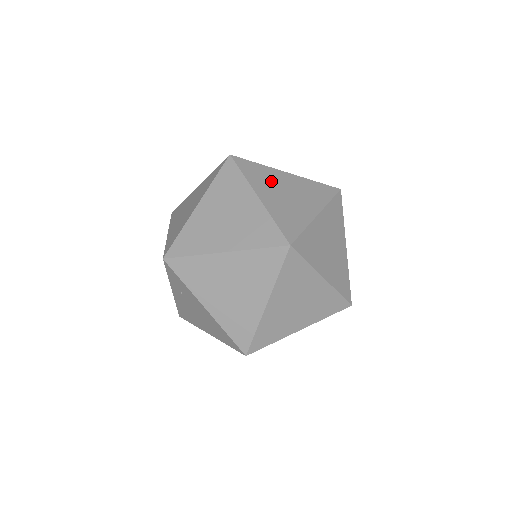
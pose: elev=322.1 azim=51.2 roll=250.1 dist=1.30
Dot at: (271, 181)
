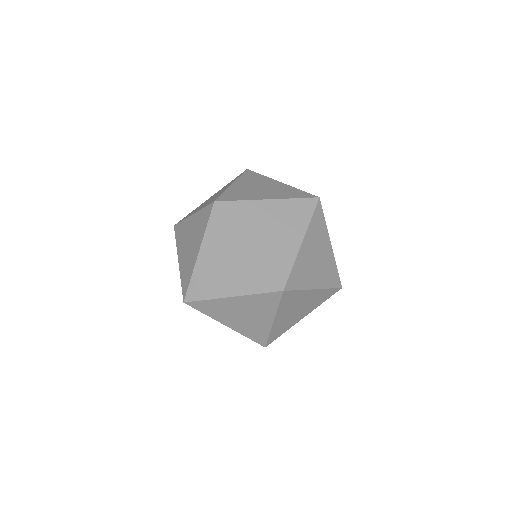
Dot at: (257, 182)
